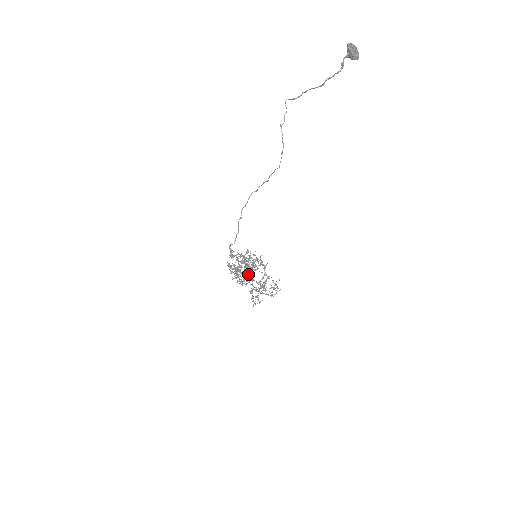
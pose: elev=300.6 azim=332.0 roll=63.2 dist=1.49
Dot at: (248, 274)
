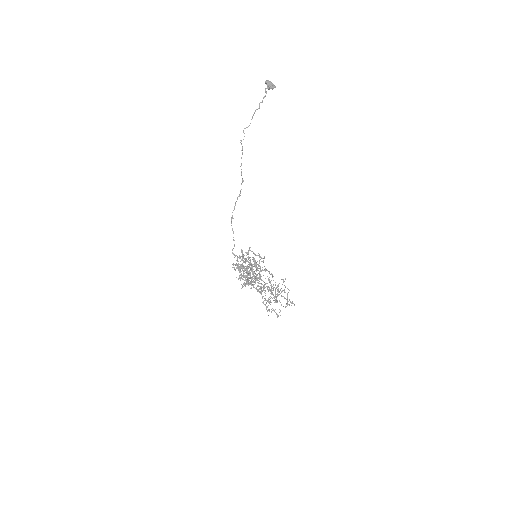
Dot at: (252, 273)
